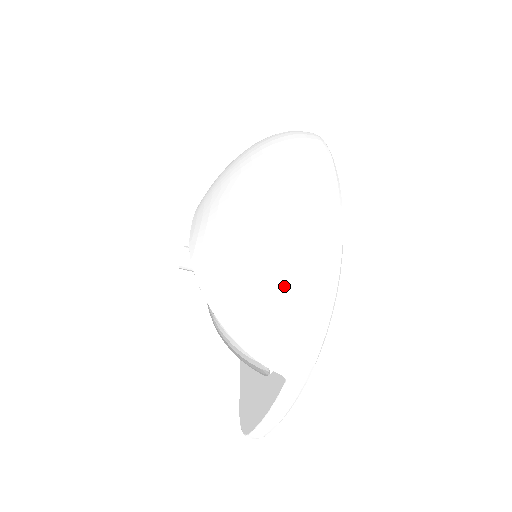
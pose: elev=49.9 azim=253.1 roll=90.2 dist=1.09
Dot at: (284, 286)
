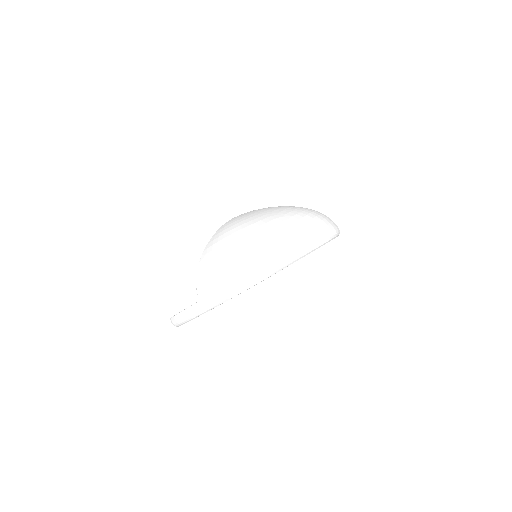
Dot at: (231, 265)
